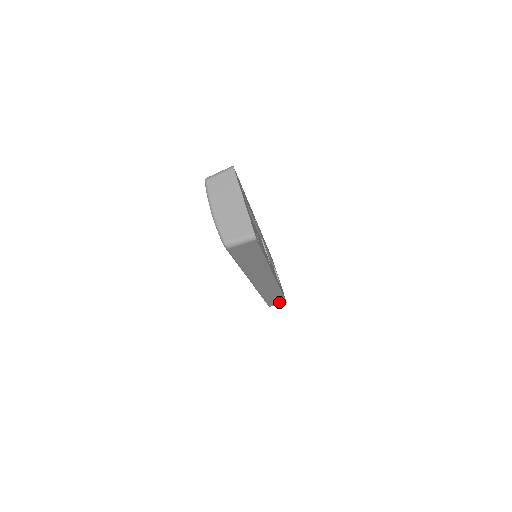
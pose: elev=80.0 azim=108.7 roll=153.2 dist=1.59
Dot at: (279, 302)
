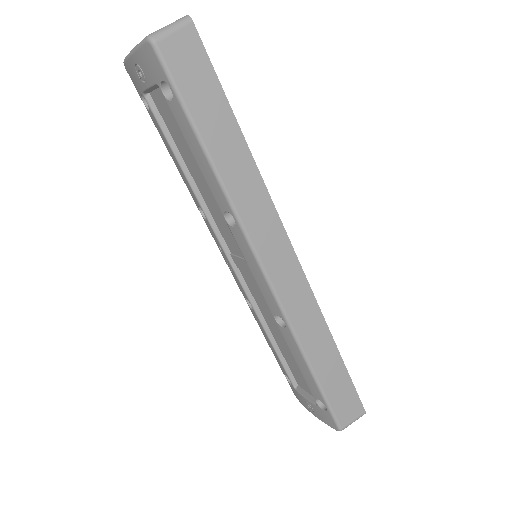
Dot at: (350, 405)
